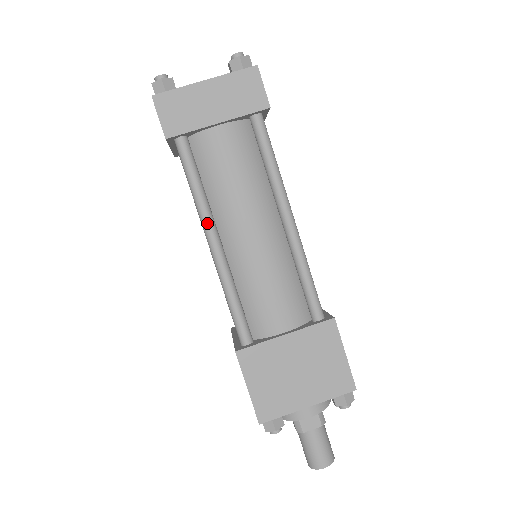
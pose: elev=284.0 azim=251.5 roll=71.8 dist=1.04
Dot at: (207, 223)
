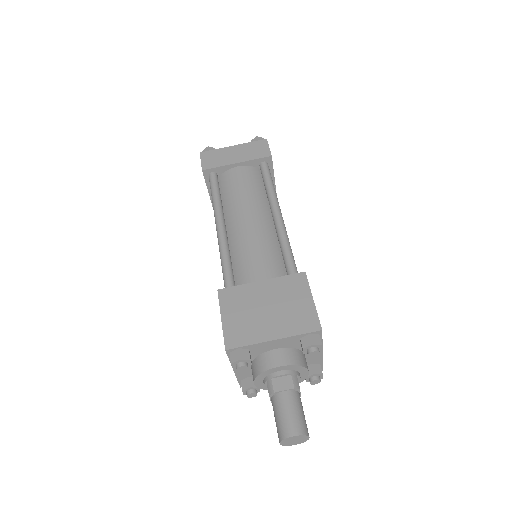
Dot at: (218, 214)
